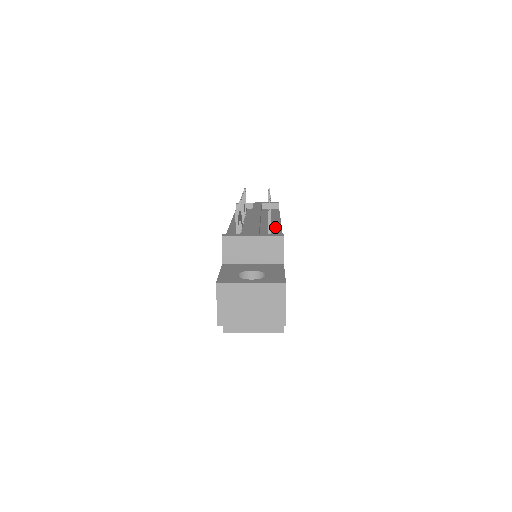
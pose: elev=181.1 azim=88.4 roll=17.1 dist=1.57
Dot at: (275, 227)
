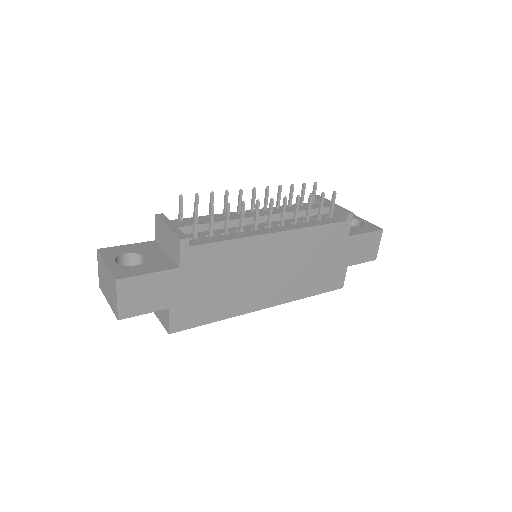
Dot at: (251, 232)
